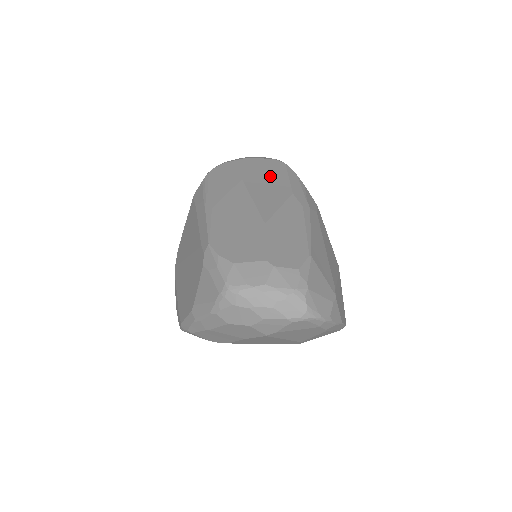
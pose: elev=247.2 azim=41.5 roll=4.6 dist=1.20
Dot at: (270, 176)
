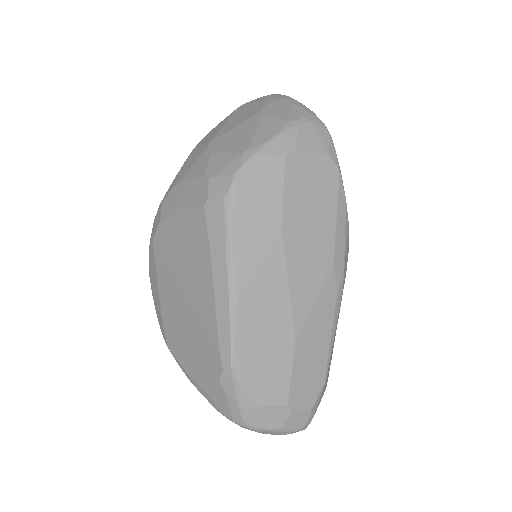
Dot at: (316, 215)
